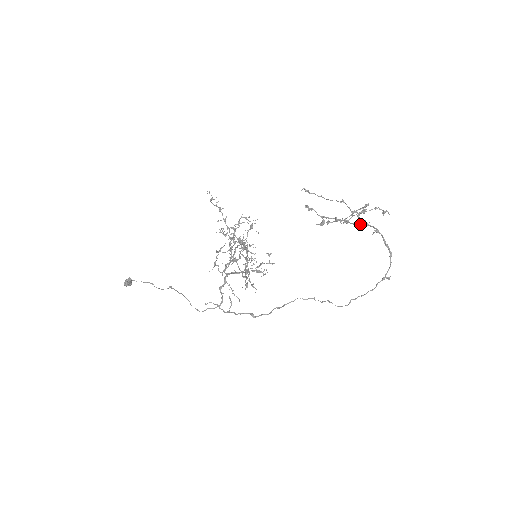
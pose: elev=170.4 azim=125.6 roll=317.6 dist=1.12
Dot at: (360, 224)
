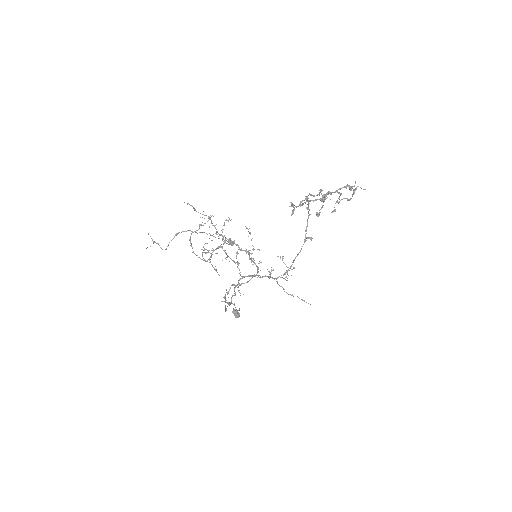
Dot at: occluded
